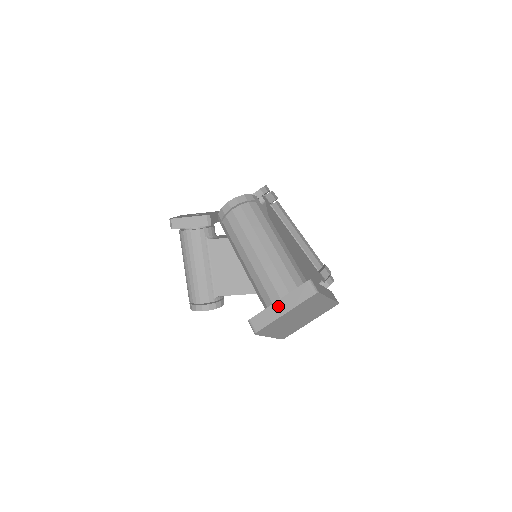
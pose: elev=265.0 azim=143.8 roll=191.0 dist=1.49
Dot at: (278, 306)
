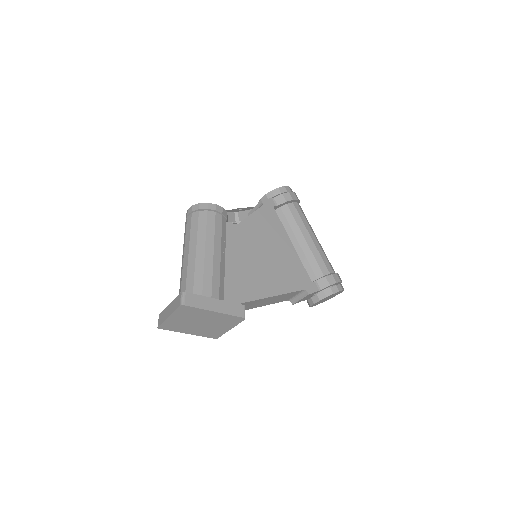
Dot at: (168, 309)
